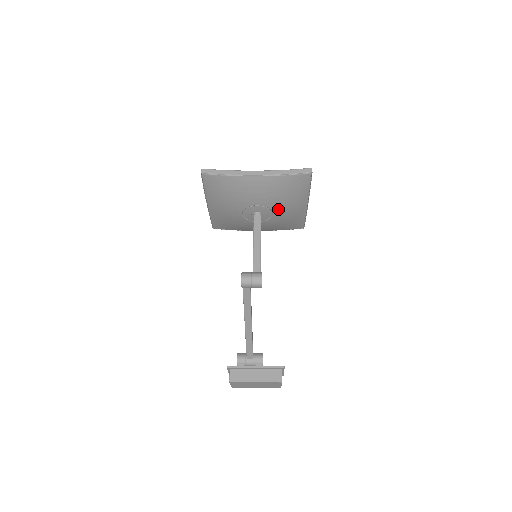
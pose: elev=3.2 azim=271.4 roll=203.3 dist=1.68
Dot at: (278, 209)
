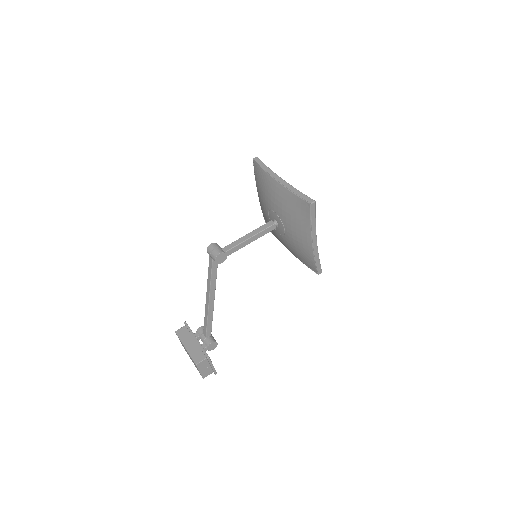
Dot at: (288, 227)
